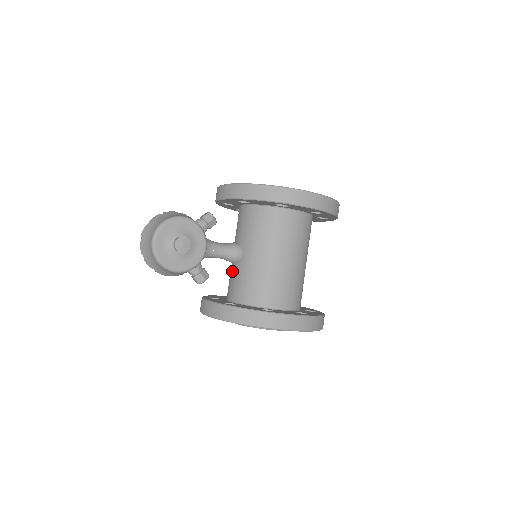
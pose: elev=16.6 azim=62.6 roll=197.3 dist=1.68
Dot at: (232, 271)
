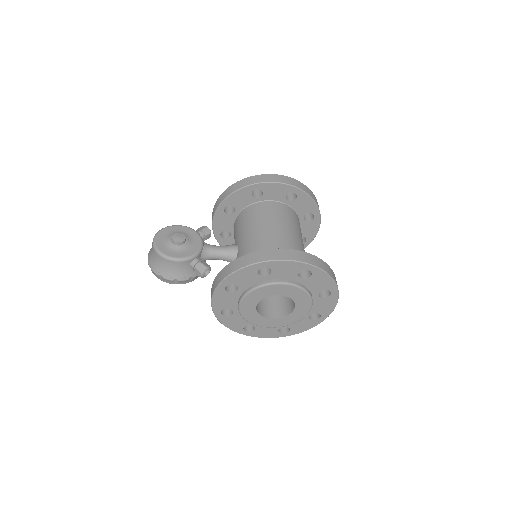
Dot at: occluded
